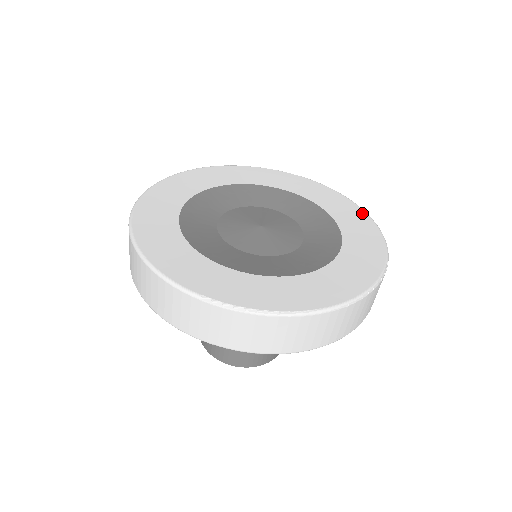
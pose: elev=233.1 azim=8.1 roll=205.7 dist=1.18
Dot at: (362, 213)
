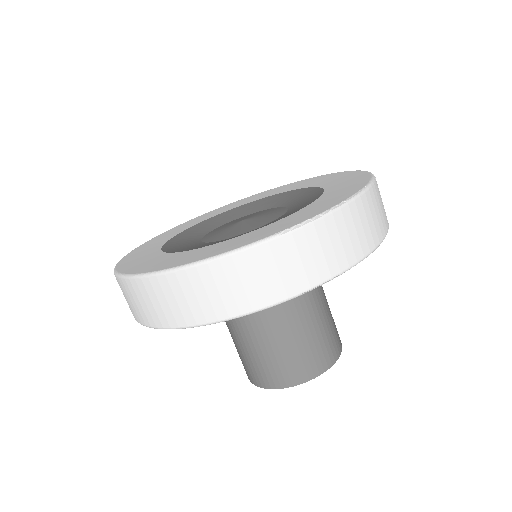
Dot at: (295, 183)
